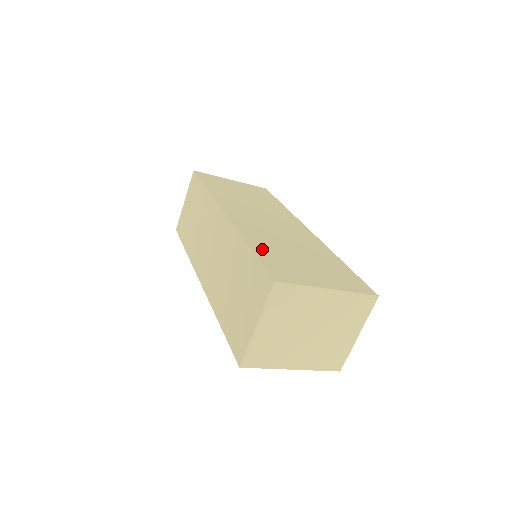
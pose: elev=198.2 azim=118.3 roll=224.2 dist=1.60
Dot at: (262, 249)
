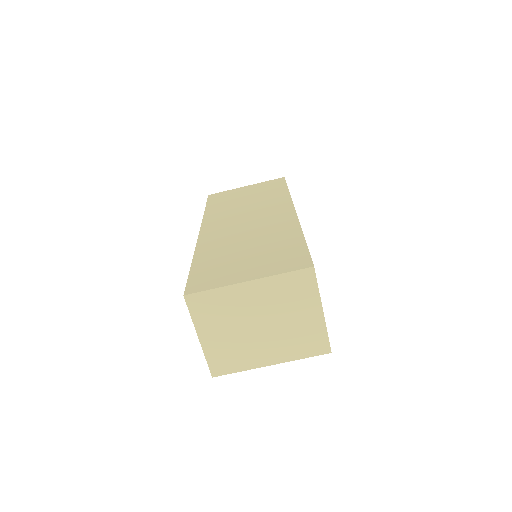
Dot at: (204, 261)
